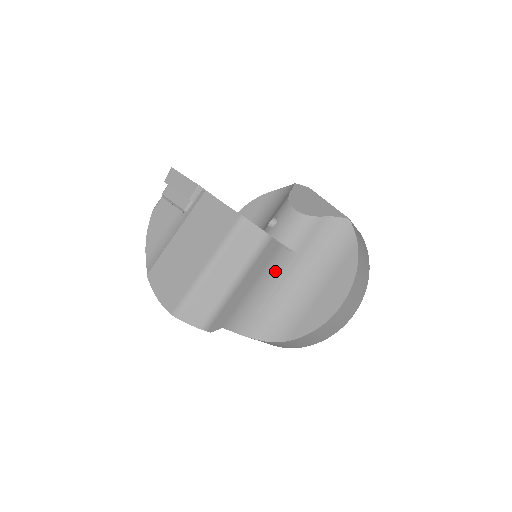
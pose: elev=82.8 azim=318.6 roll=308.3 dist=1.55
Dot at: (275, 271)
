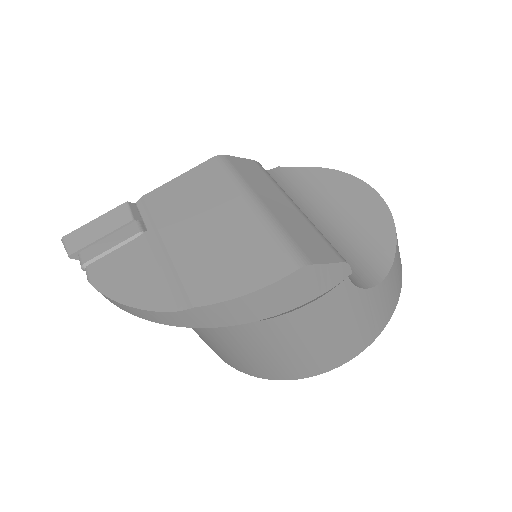
Dot at: occluded
